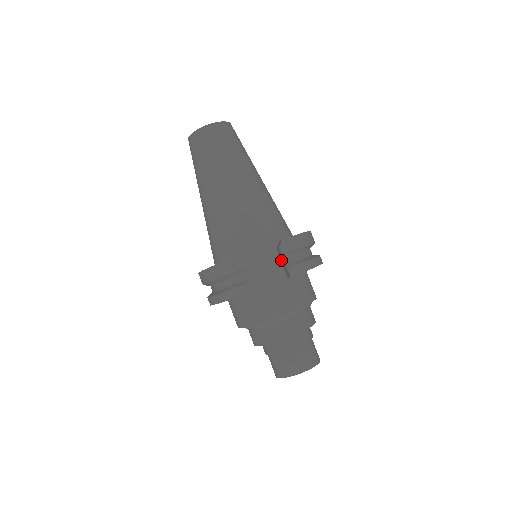
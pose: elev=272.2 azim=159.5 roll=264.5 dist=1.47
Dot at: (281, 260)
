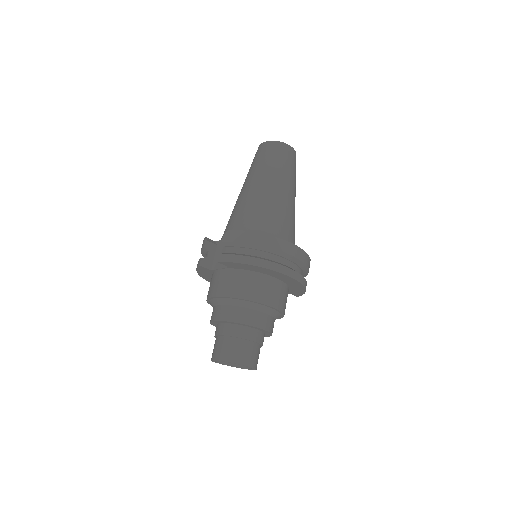
Dot at: occluded
